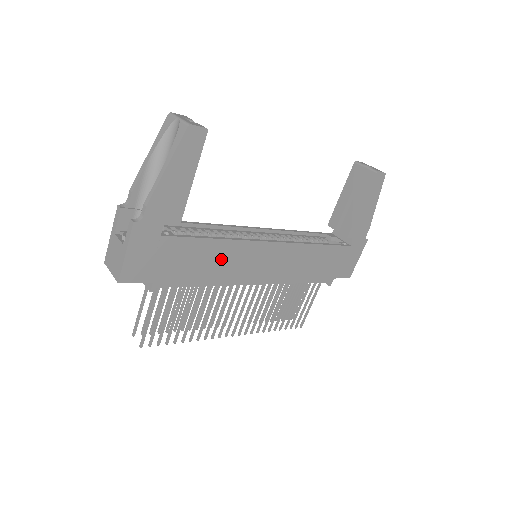
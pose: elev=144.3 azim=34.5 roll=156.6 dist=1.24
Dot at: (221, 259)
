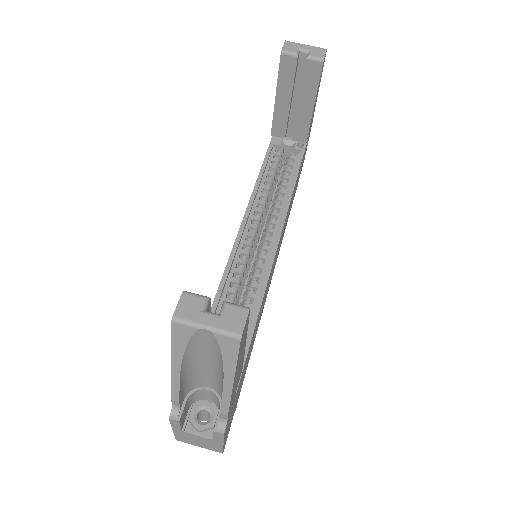
Dot at: (259, 317)
